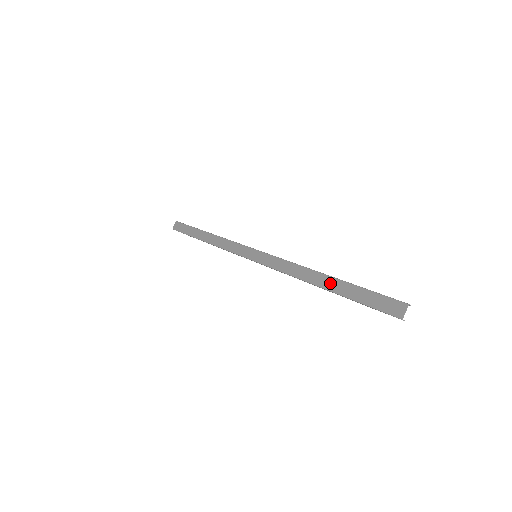
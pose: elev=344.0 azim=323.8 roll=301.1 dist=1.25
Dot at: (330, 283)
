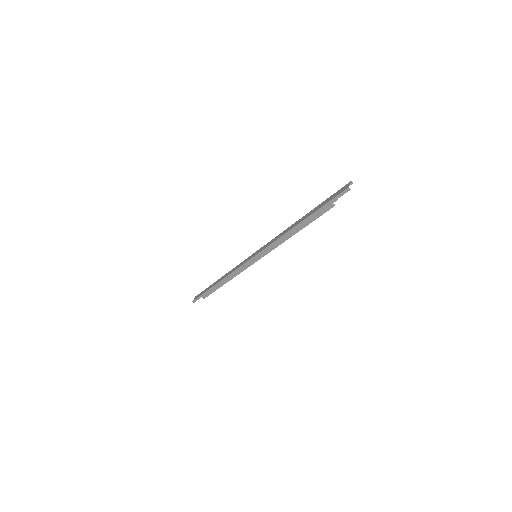
Dot at: (305, 217)
